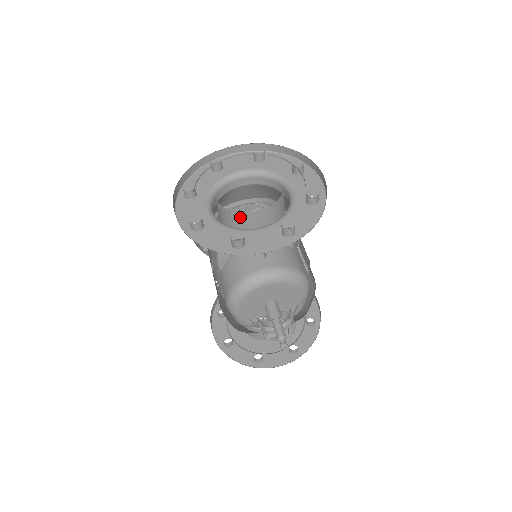
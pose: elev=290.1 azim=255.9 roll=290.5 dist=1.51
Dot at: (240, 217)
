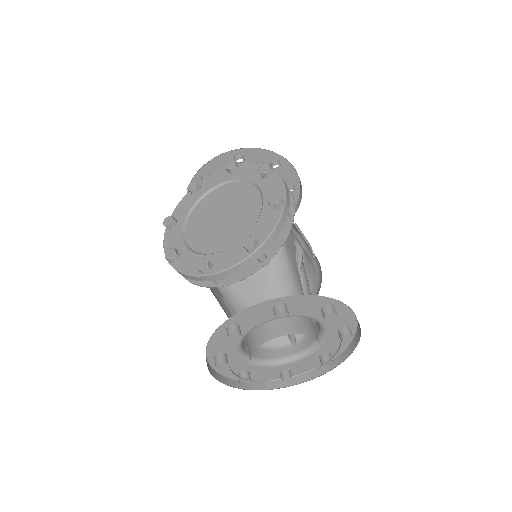
Dot at: occluded
